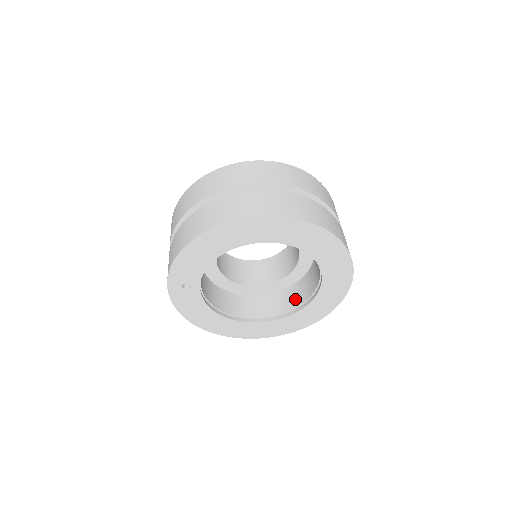
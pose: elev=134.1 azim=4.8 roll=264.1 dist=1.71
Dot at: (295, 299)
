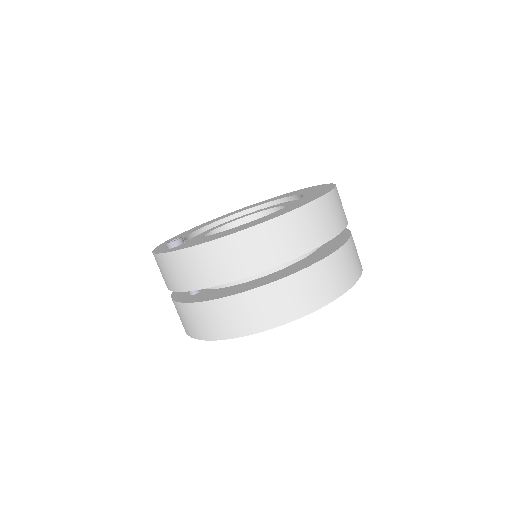
Dot at: occluded
